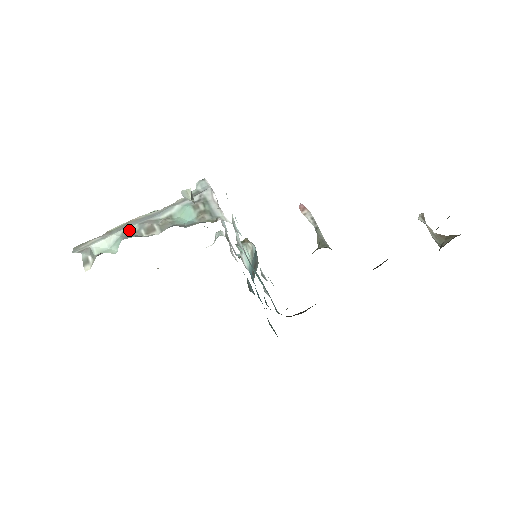
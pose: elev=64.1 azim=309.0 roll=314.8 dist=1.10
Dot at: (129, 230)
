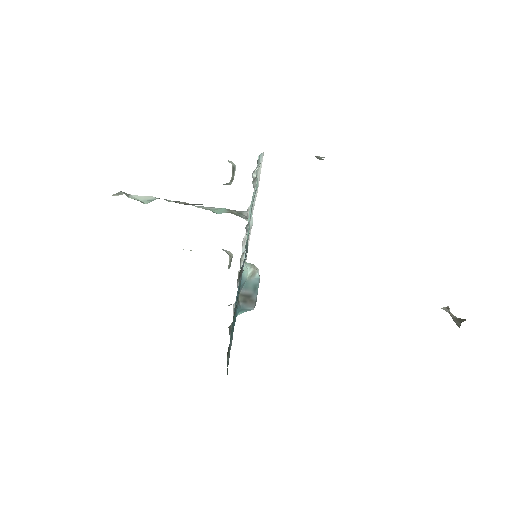
Dot at: occluded
